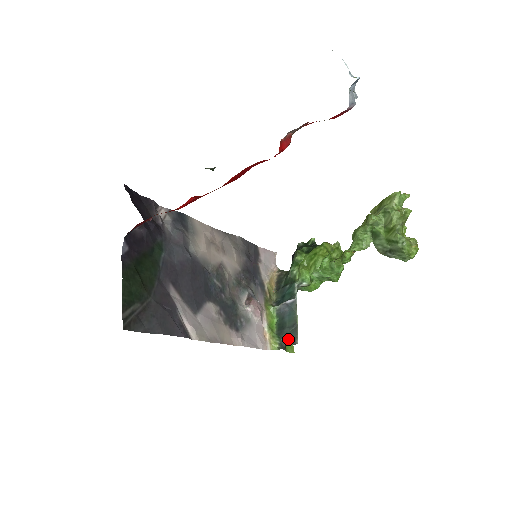
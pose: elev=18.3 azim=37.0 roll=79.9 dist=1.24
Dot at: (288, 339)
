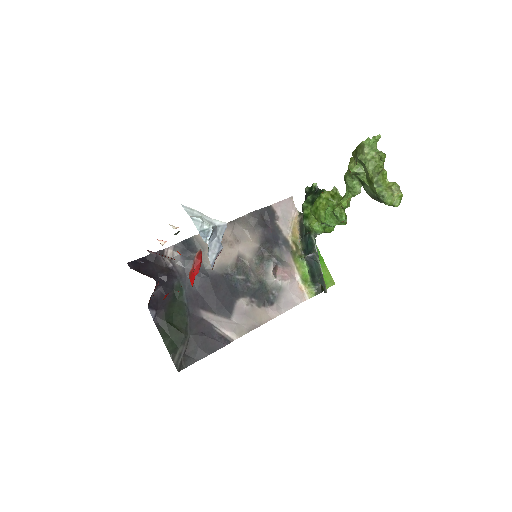
Dot at: (325, 276)
